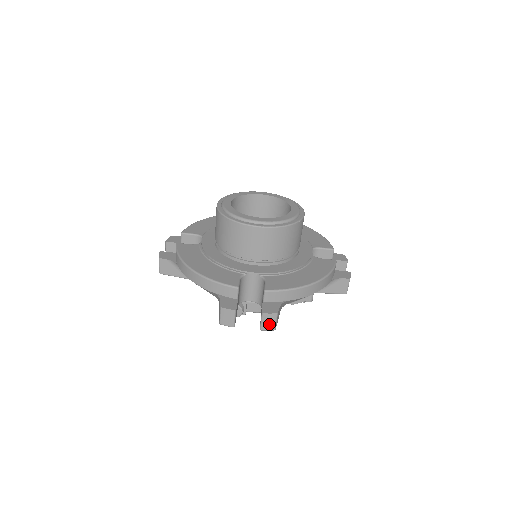
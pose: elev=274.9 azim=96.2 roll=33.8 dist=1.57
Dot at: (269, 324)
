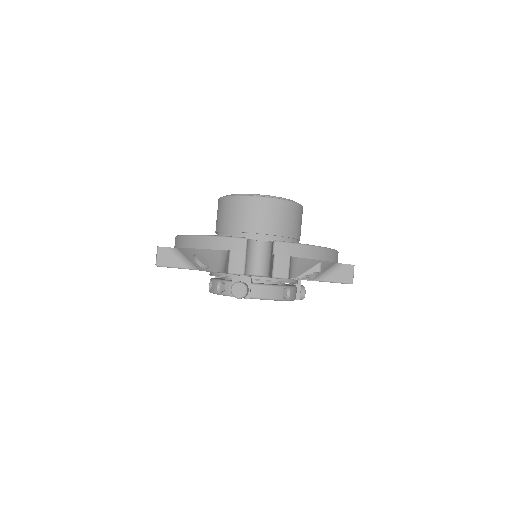
Dot at: (282, 269)
